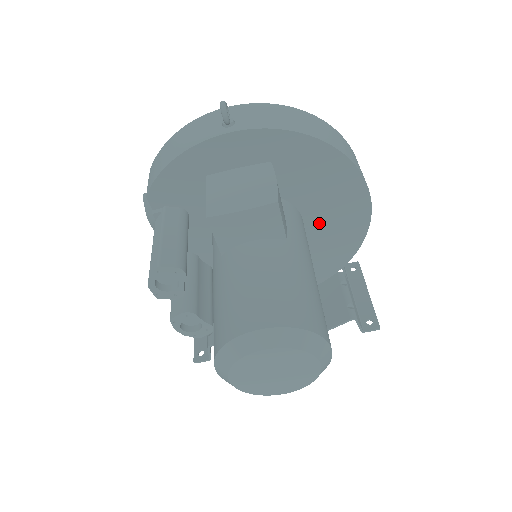
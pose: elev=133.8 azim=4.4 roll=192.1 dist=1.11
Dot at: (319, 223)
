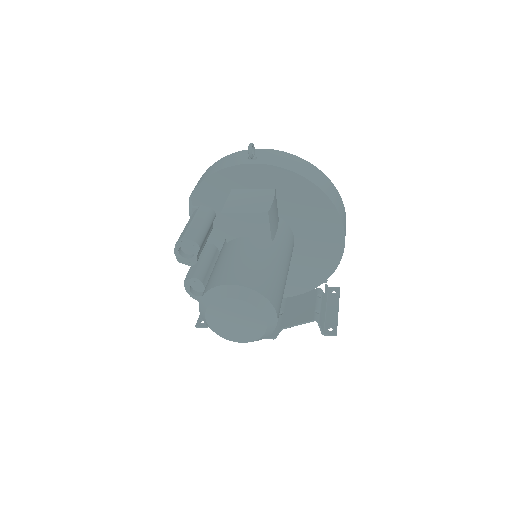
Dot at: (306, 243)
